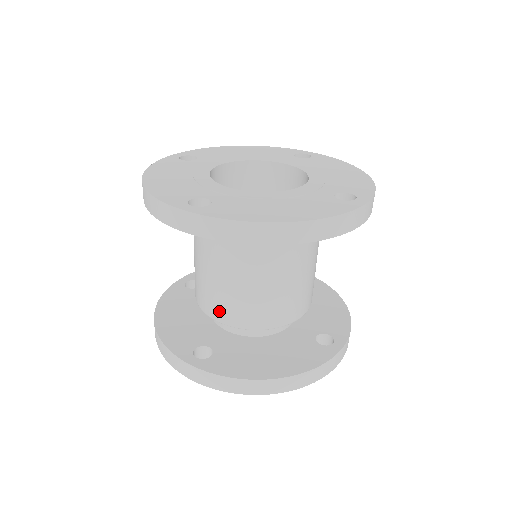
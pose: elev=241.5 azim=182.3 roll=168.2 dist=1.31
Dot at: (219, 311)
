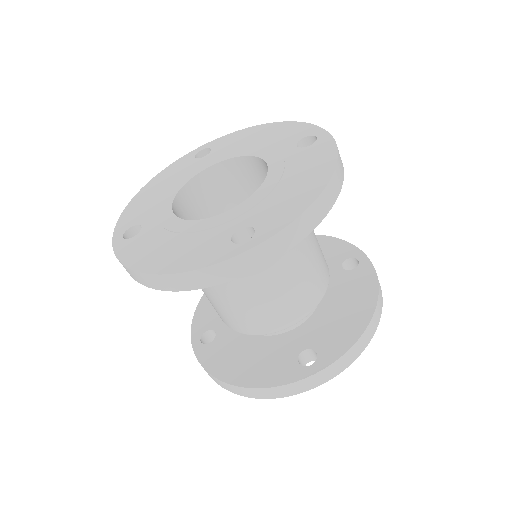
Dot at: (287, 317)
